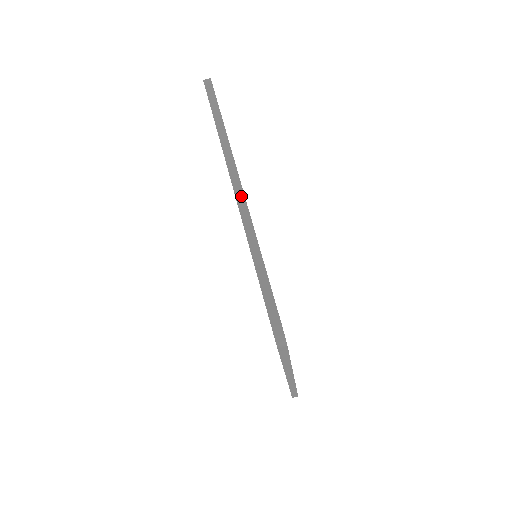
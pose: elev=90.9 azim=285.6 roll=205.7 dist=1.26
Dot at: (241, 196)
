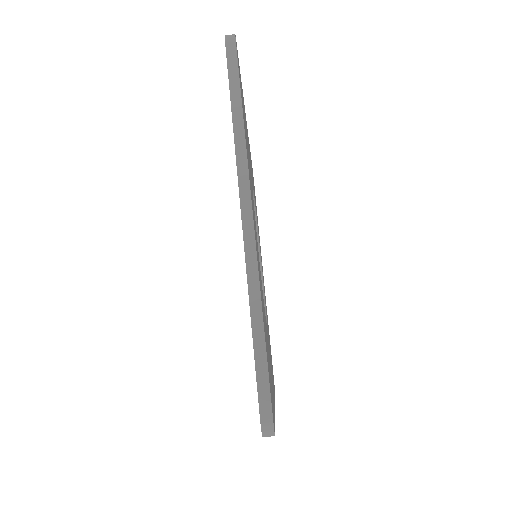
Dot at: (250, 231)
